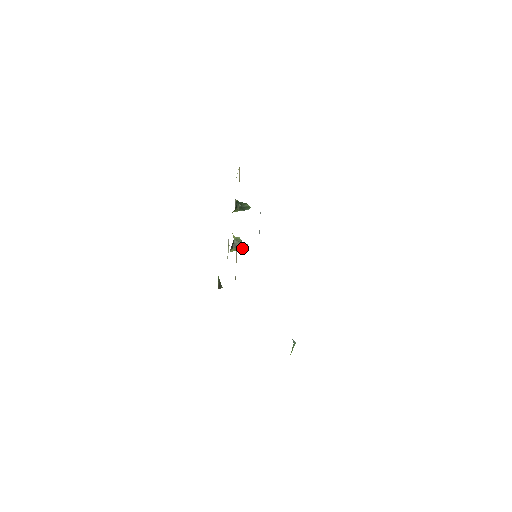
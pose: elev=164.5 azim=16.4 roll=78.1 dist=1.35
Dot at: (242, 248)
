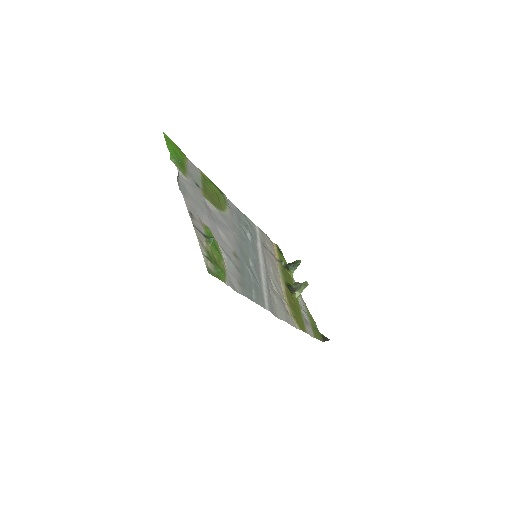
Dot at: (303, 287)
